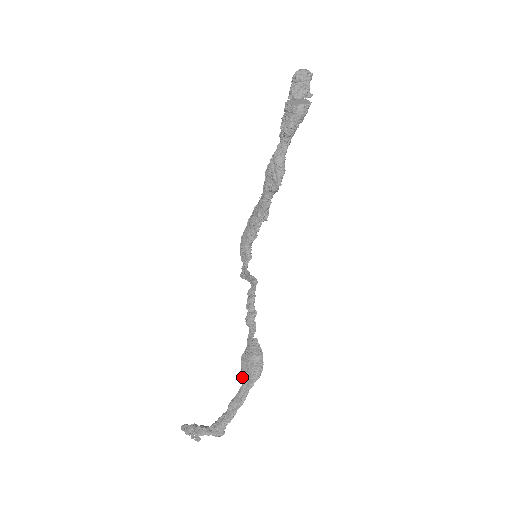
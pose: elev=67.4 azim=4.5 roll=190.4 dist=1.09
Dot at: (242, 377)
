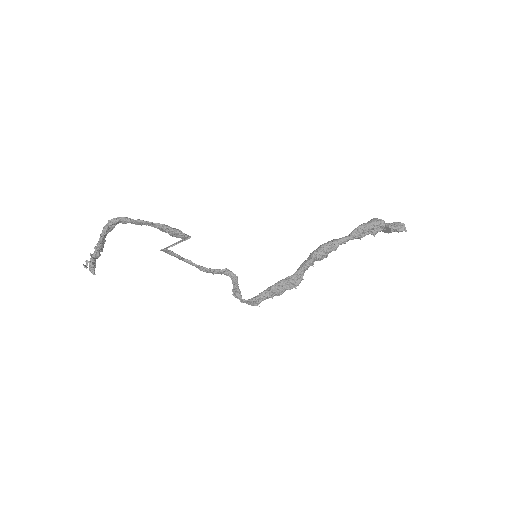
Dot at: occluded
